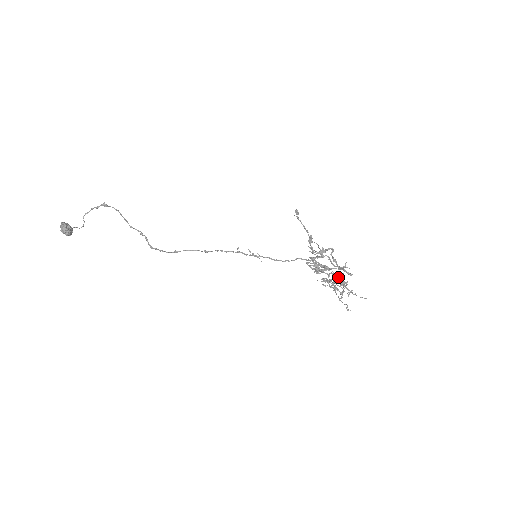
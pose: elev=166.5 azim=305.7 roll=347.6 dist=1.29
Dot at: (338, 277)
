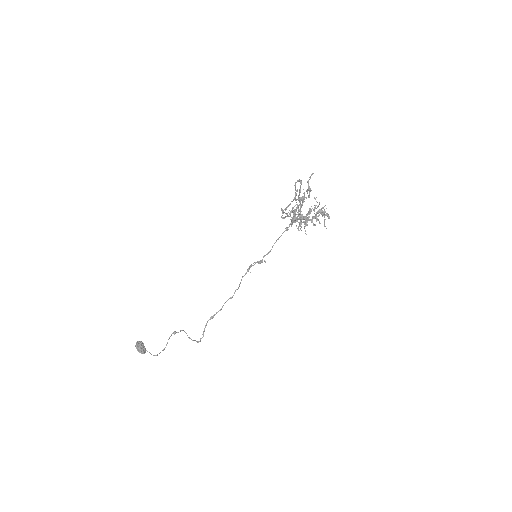
Dot at: (302, 198)
